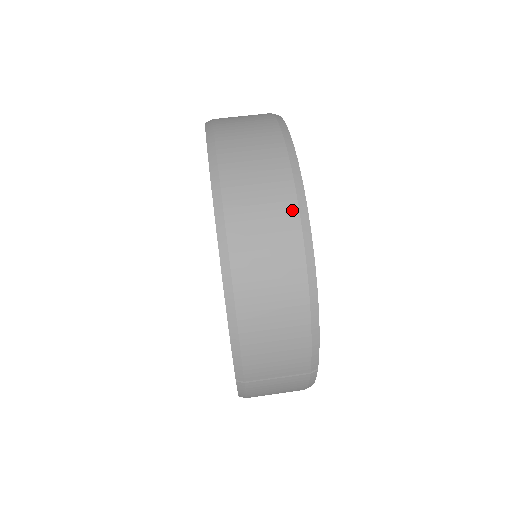
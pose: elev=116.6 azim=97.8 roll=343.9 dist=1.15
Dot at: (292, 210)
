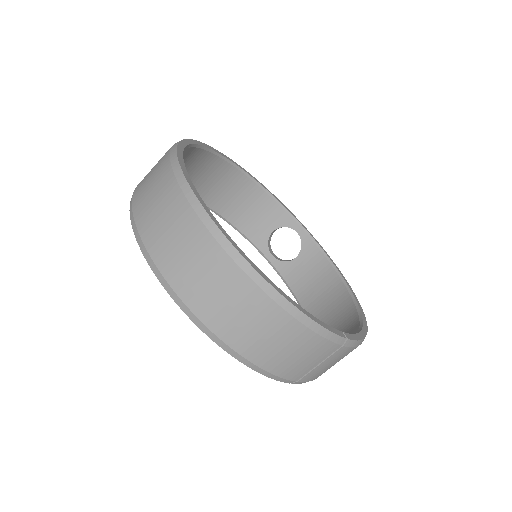
Dot at: (219, 254)
